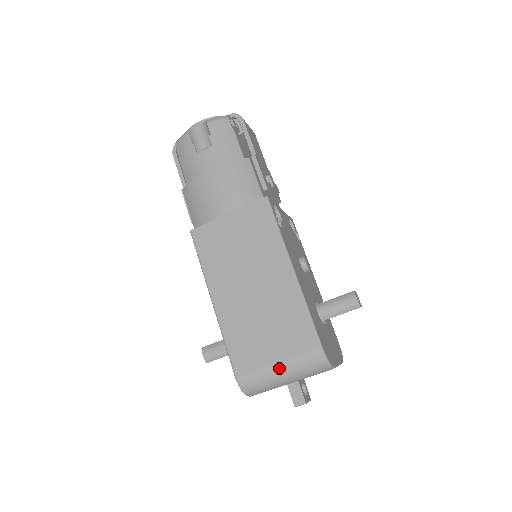
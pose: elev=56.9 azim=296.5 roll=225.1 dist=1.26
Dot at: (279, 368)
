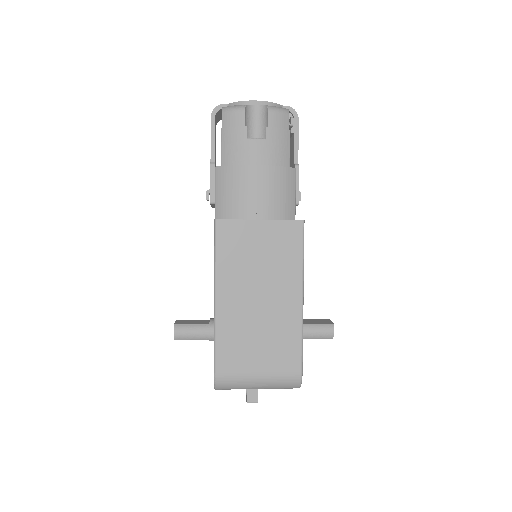
Dot at: (258, 379)
